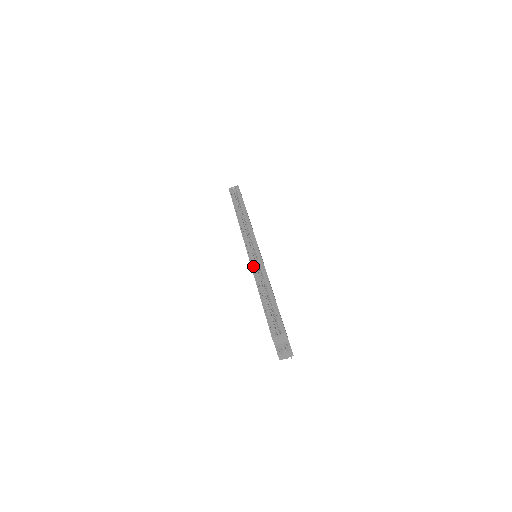
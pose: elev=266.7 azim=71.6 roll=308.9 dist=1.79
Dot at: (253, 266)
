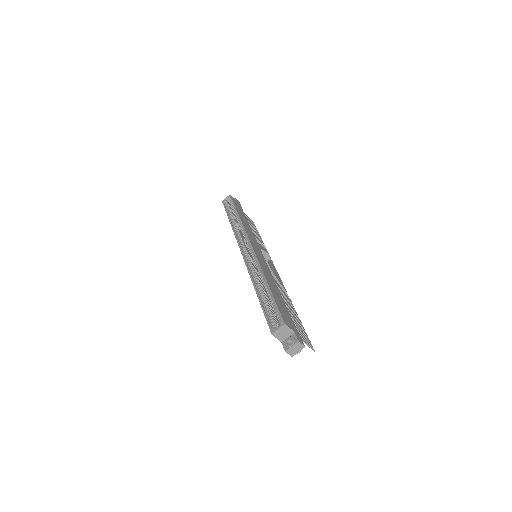
Dot at: (249, 267)
